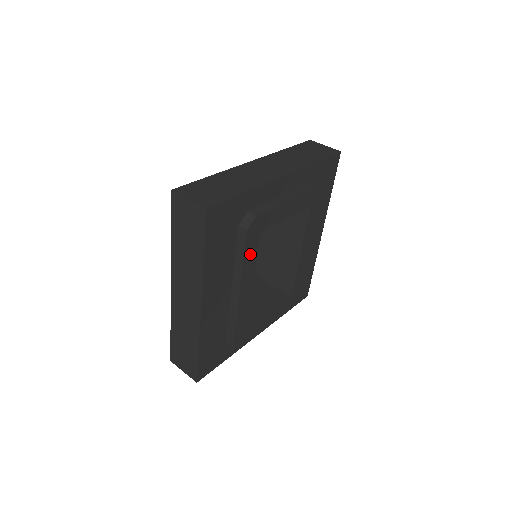
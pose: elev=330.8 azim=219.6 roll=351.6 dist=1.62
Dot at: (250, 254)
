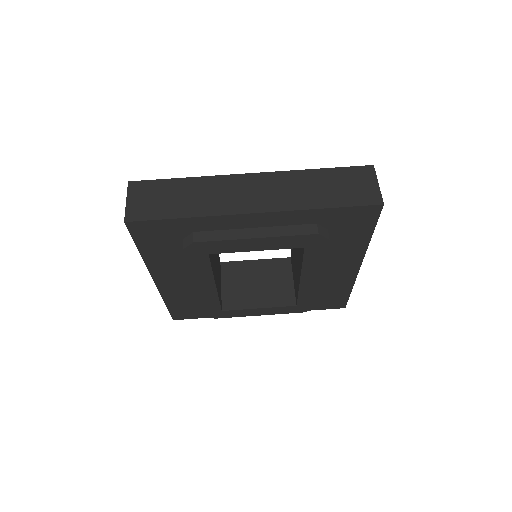
Dot at: (199, 266)
